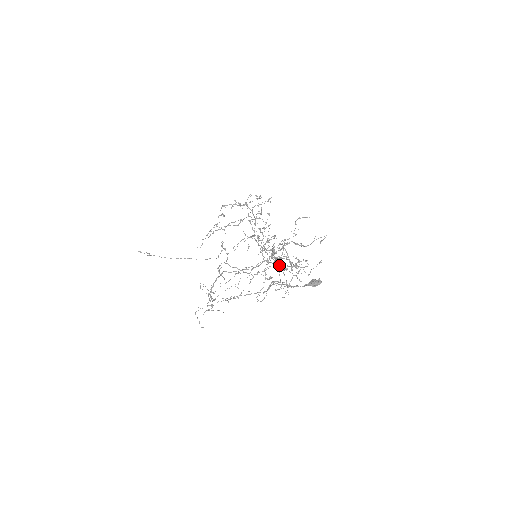
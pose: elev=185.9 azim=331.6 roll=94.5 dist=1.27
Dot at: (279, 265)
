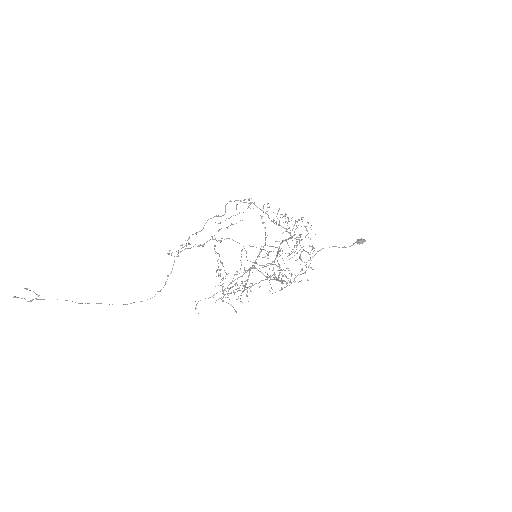
Dot at: occluded
